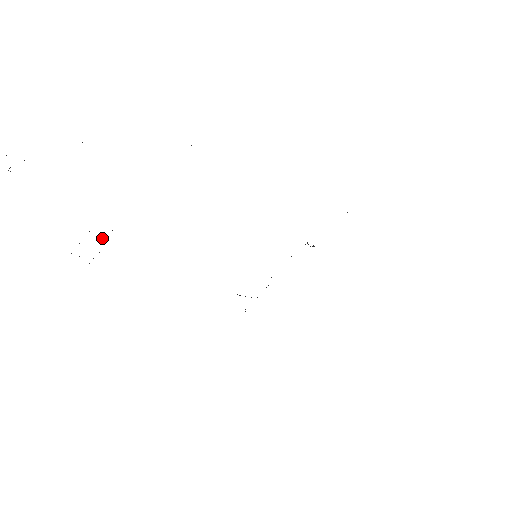
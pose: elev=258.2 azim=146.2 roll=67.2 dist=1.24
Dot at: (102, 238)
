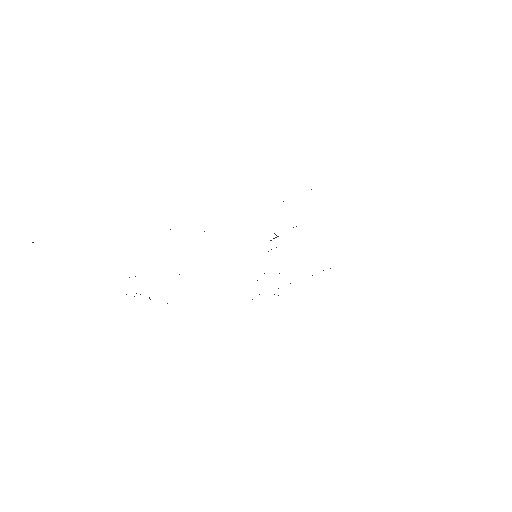
Dot at: occluded
